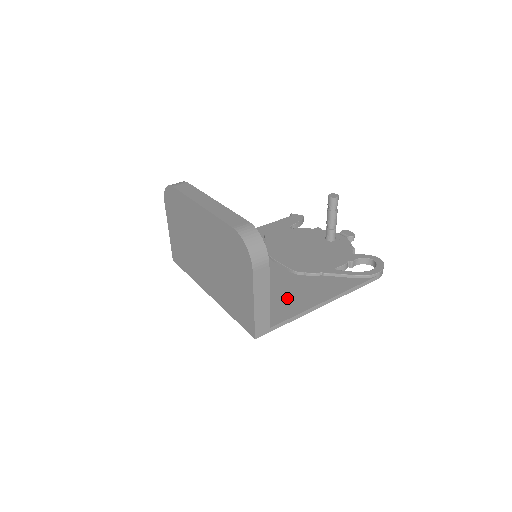
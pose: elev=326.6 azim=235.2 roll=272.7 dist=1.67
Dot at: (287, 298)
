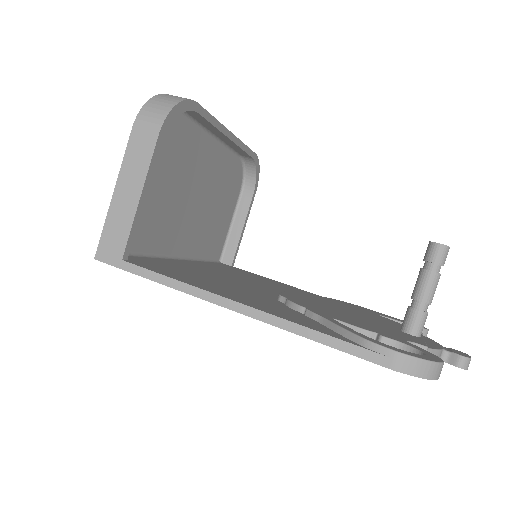
Dot at: (208, 282)
